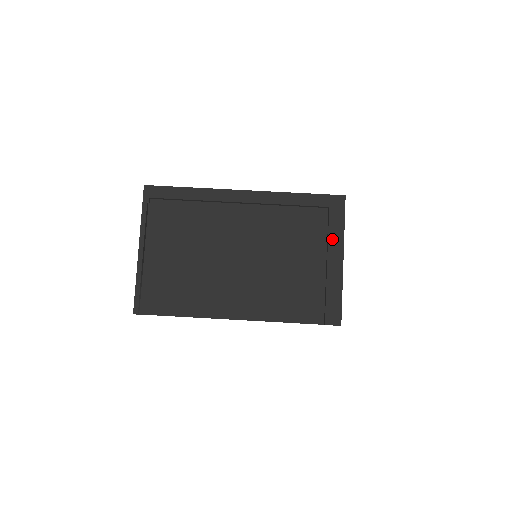
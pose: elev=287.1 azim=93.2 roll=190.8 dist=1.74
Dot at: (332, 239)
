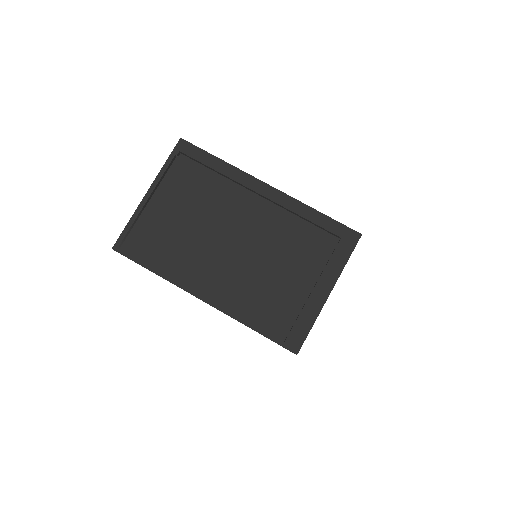
Dot at: (329, 269)
